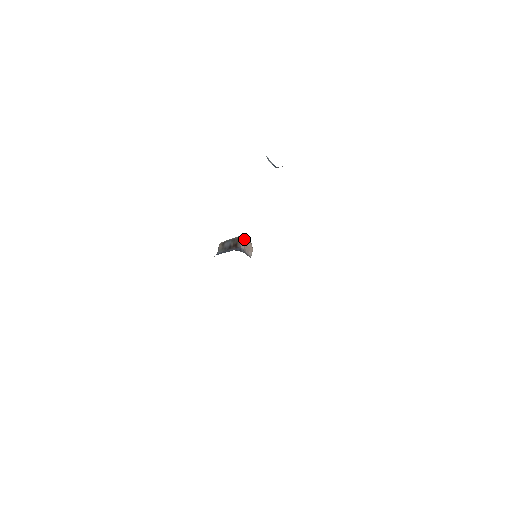
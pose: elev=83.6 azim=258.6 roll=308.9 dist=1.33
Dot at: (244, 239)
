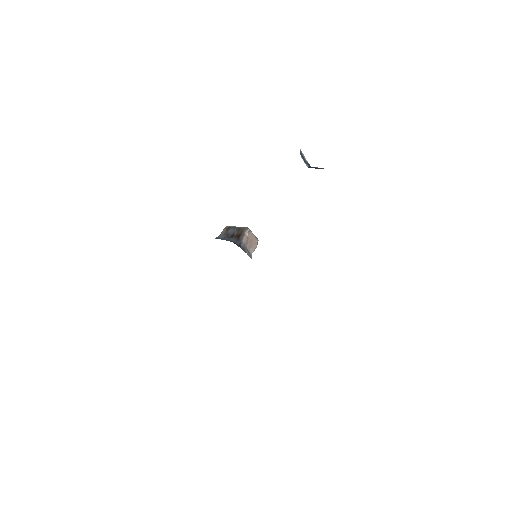
Dot at: (250, 233)
